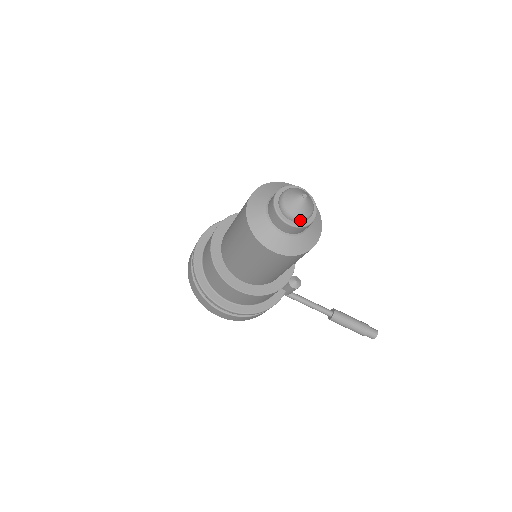
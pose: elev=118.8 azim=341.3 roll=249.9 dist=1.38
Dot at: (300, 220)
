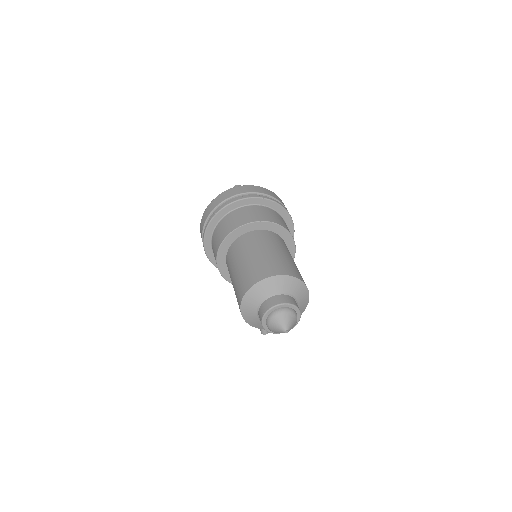
Dot at: (270, 330)
